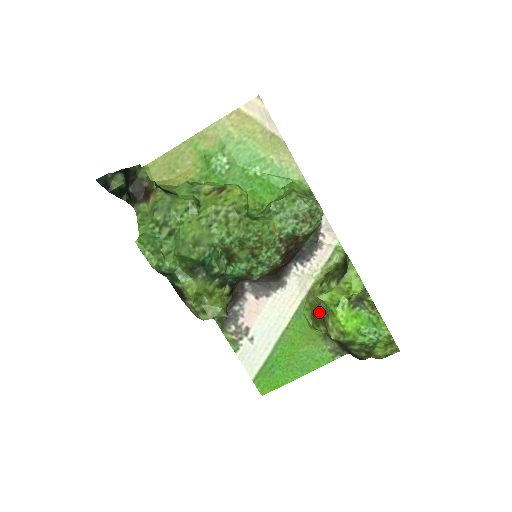
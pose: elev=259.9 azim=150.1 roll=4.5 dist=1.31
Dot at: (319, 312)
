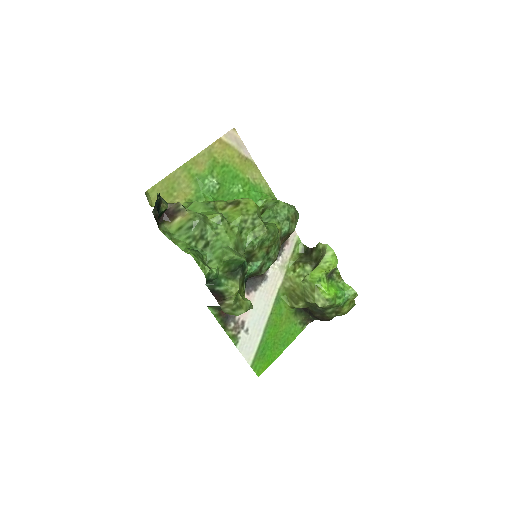
Dot at: (299, 292)
